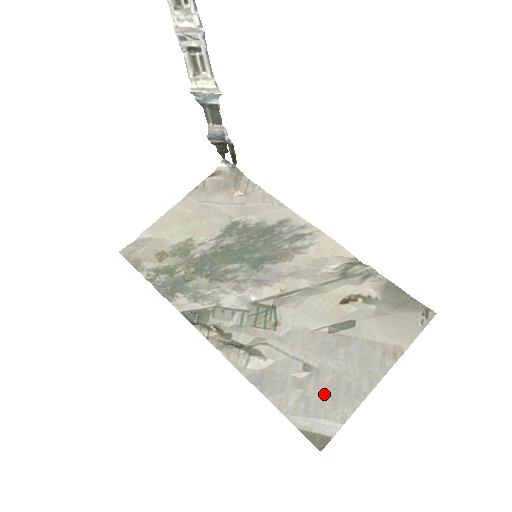
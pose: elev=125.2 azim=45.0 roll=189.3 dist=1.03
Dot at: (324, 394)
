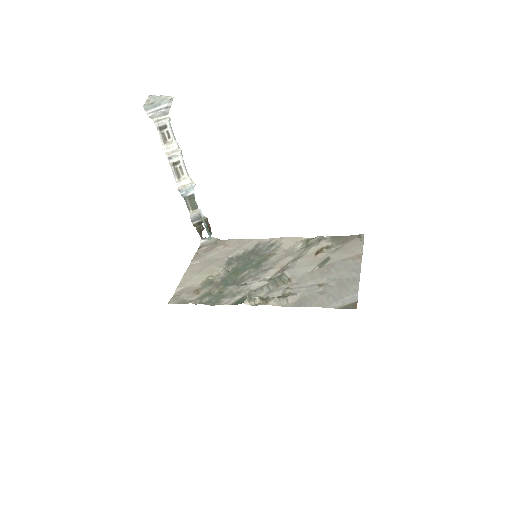
Dot at: (338, 289)
